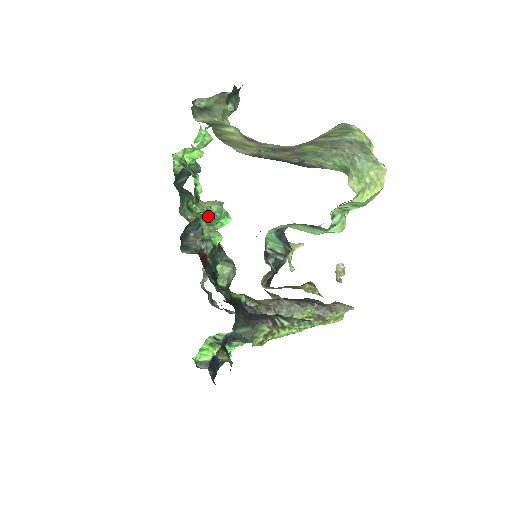
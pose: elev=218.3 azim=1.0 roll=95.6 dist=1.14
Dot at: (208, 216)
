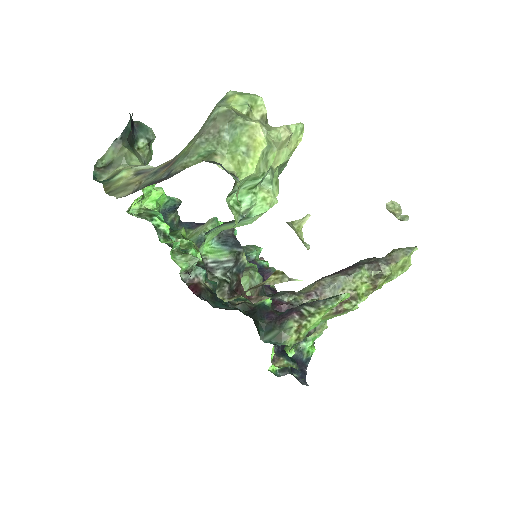
Dot at: occluded
